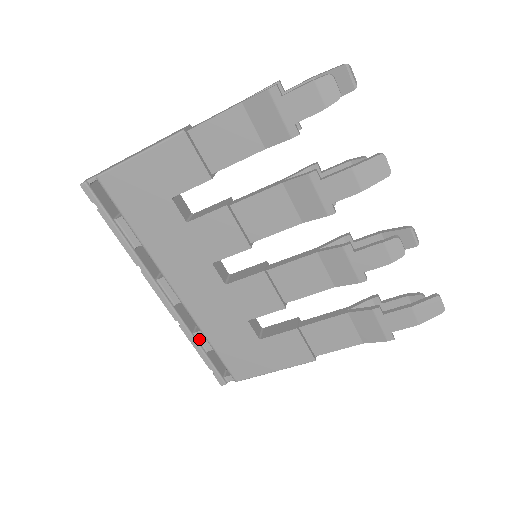
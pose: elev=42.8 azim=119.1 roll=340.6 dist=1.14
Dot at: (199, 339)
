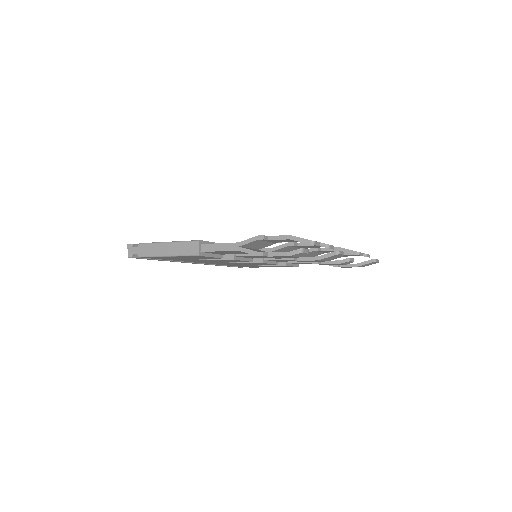
Dot at: occluded
